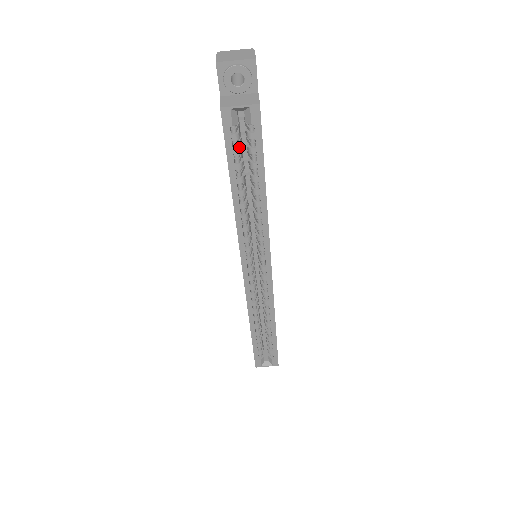
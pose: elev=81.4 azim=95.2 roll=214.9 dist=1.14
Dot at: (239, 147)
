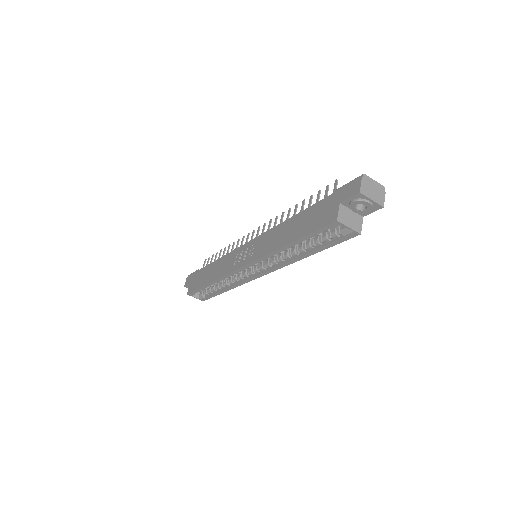
Dot at: (321, 233)
